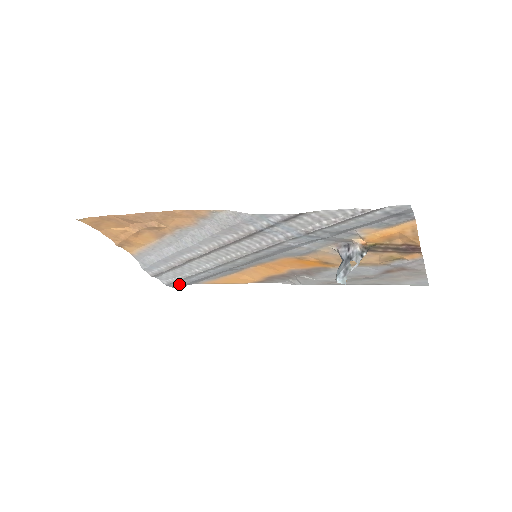
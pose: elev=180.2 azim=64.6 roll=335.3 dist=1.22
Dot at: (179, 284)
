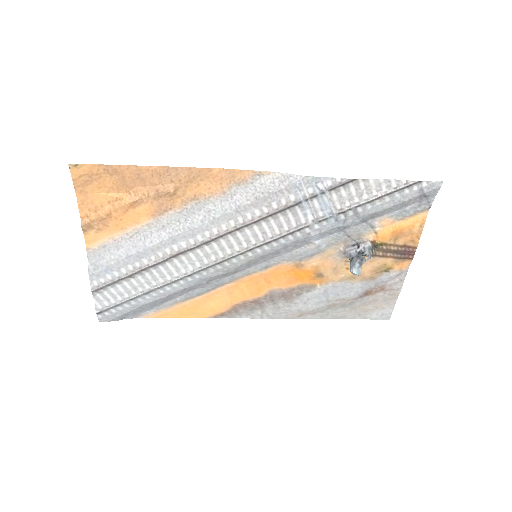
Dot at: (116, 313)
